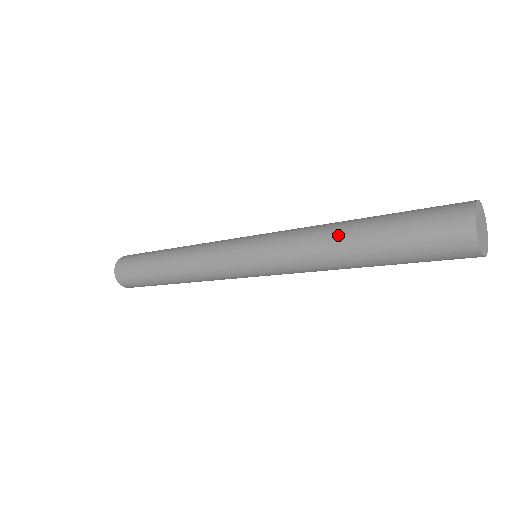
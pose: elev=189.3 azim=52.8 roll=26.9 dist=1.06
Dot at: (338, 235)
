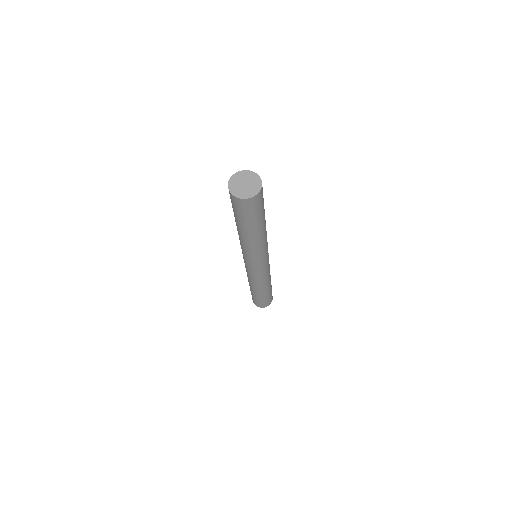
Dot at: (238, 231)
